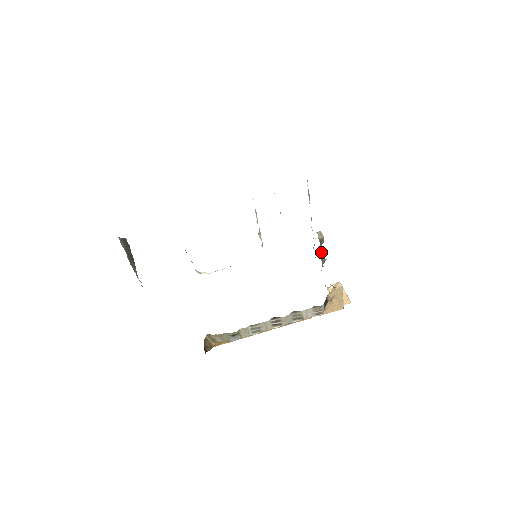
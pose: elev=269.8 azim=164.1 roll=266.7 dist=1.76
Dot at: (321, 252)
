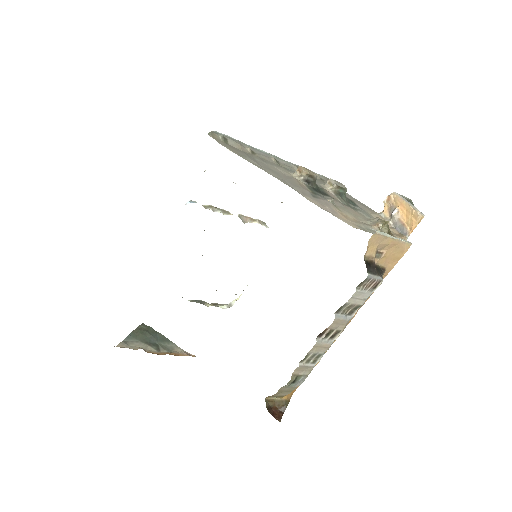
Dot at: (329, 183)
